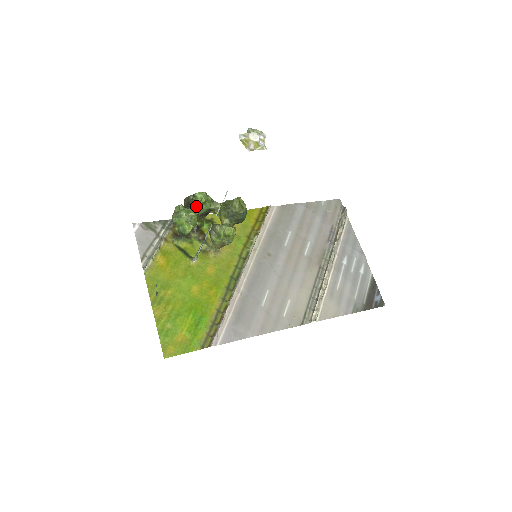
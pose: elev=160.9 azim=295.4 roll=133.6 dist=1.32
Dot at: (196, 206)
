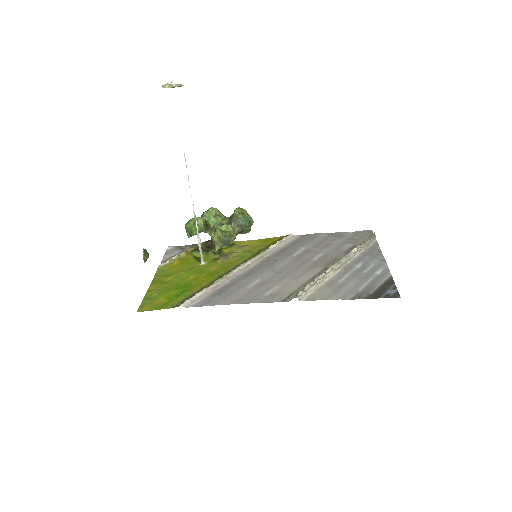
Dot at: (206, 216)
